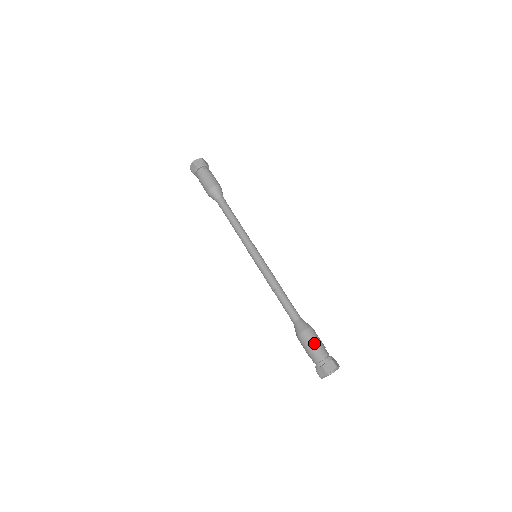
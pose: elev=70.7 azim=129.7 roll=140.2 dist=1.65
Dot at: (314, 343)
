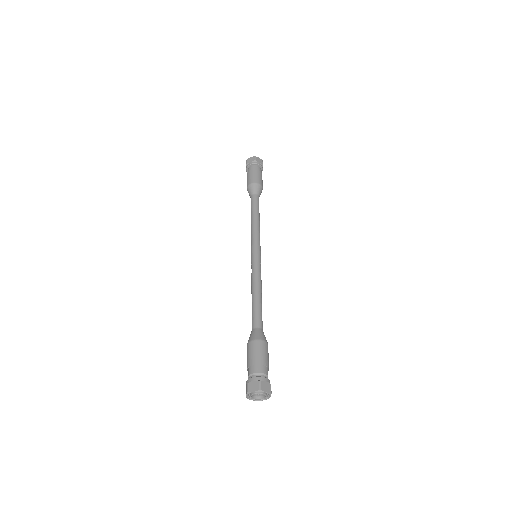
Dot at: (264, 357)
